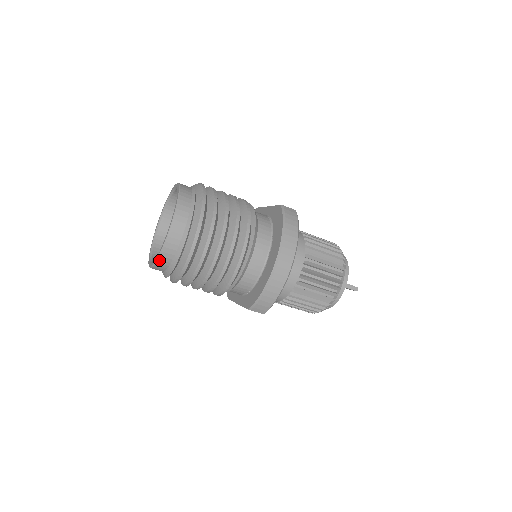
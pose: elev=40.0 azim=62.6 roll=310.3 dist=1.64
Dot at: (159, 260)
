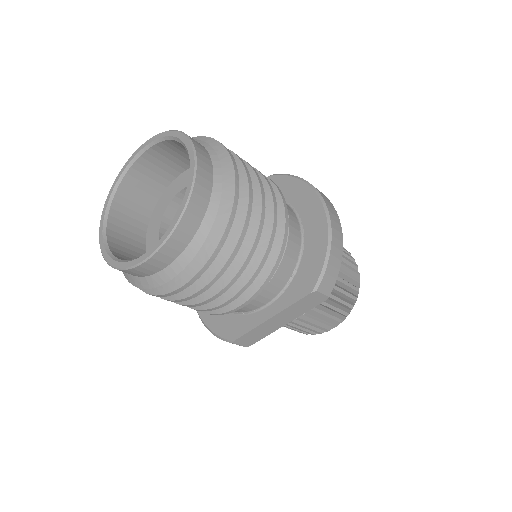
Dot at: (186, 213)
